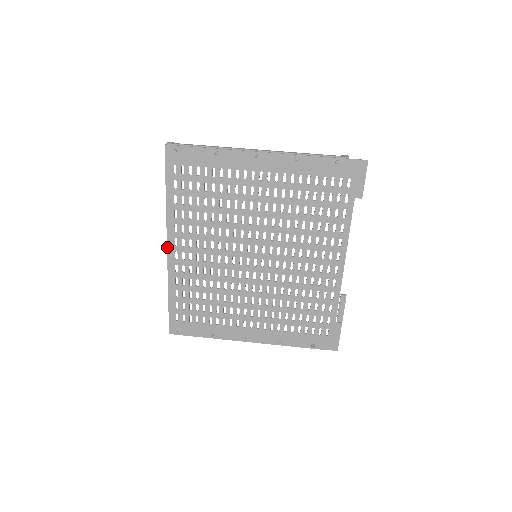
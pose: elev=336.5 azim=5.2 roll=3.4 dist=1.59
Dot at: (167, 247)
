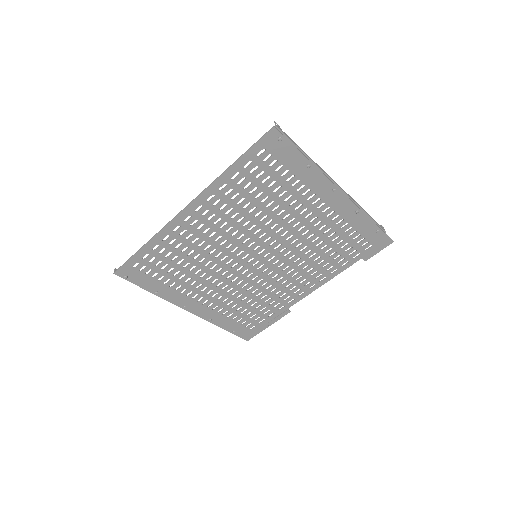
Dot at: (186, 207)
